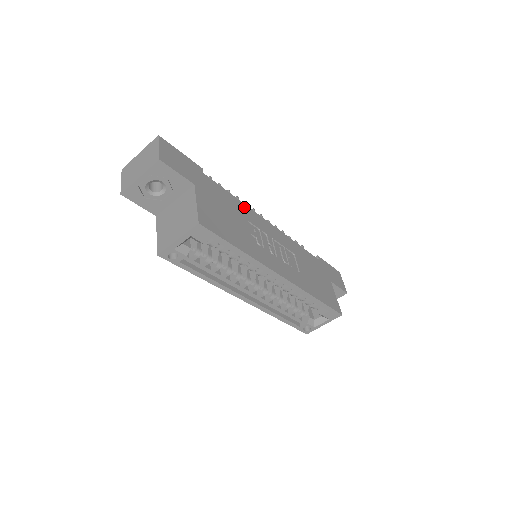
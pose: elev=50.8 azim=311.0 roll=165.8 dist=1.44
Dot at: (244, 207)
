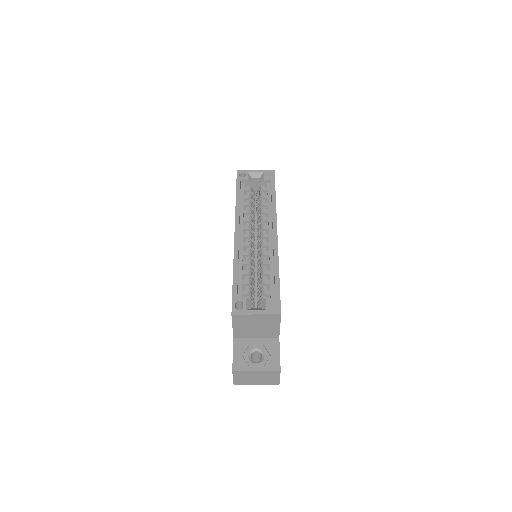
Dot at: occluded
